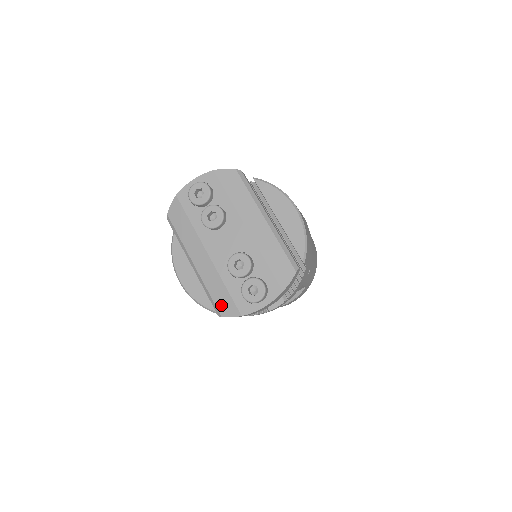
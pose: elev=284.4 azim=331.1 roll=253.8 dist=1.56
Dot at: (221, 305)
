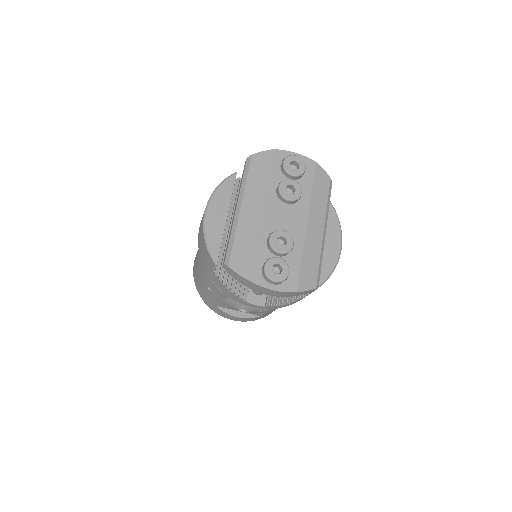
Dot at: (237, 257)
